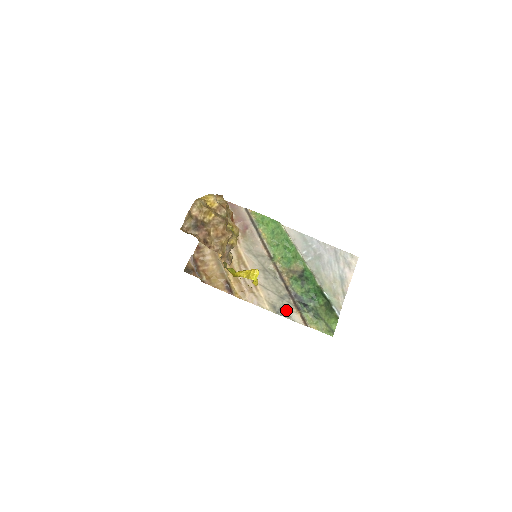
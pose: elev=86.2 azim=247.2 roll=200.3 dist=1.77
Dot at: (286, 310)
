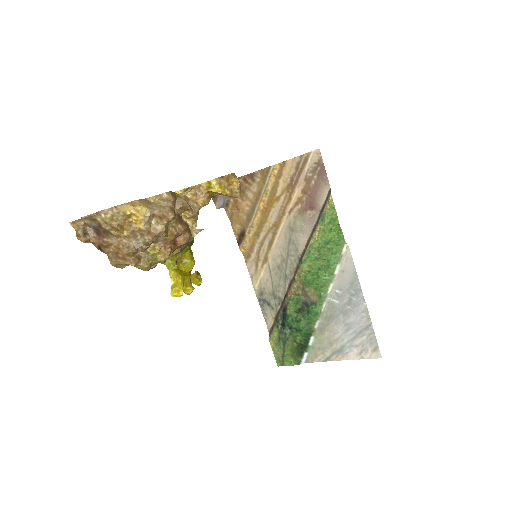
Dot at: (268, 307)
